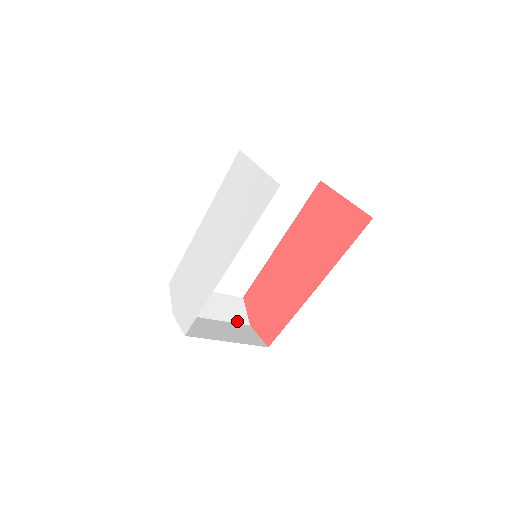
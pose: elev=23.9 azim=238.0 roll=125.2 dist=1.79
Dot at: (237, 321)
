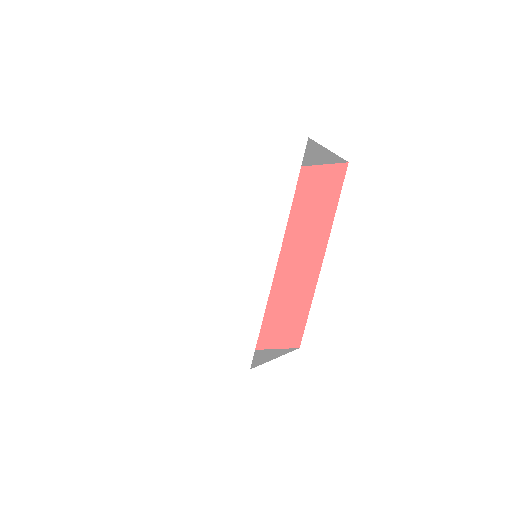
Dot at: occluded
